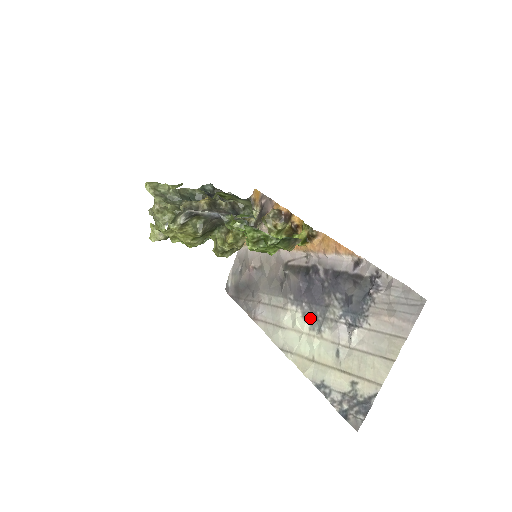
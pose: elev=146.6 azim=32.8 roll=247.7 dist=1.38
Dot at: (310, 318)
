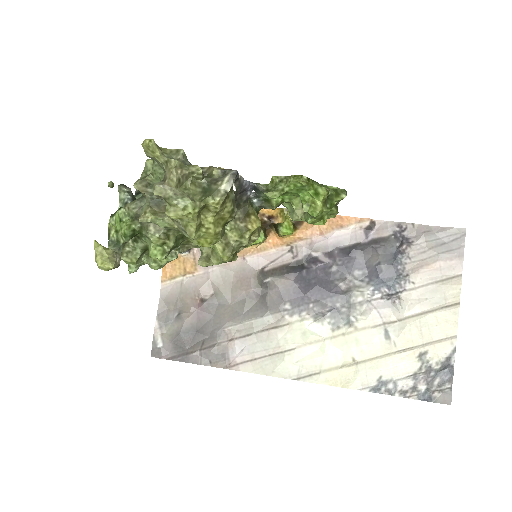
Dot at: (329, 316)
